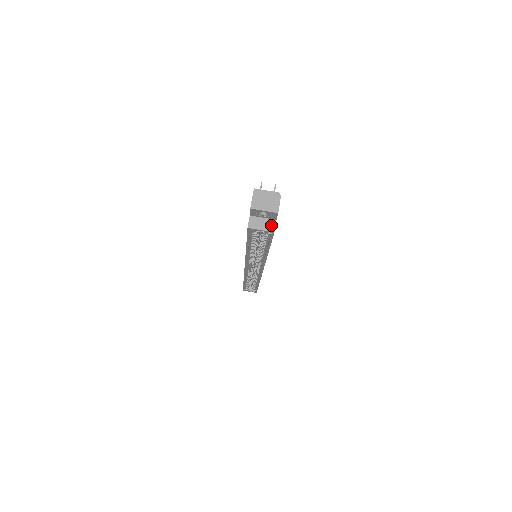
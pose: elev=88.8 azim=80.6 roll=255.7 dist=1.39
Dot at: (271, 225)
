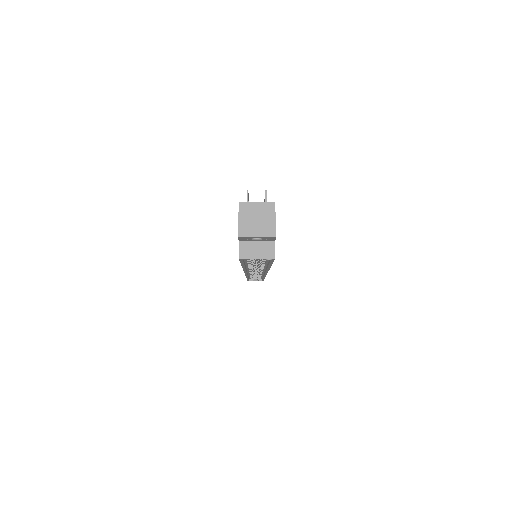
Dot at: (269, 249)
